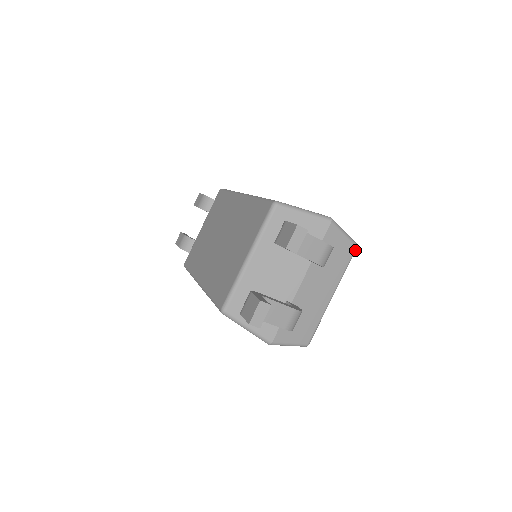
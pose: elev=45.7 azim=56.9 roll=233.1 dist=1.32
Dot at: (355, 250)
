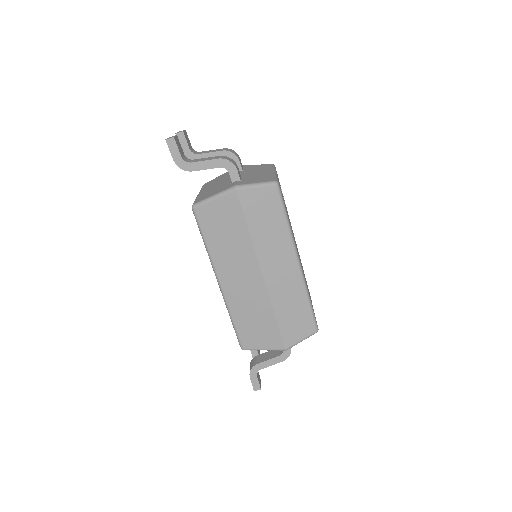
Dot at: (273, 165)
